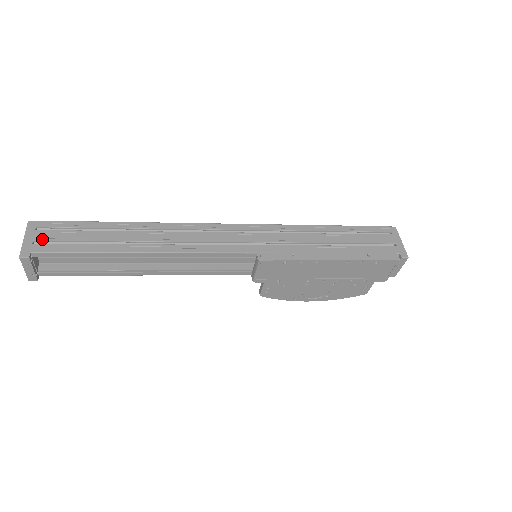
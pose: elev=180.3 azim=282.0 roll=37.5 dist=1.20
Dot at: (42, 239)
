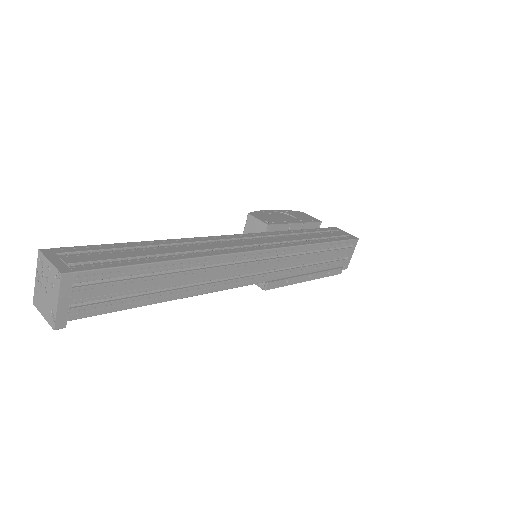
Dot at: (81, 301)
